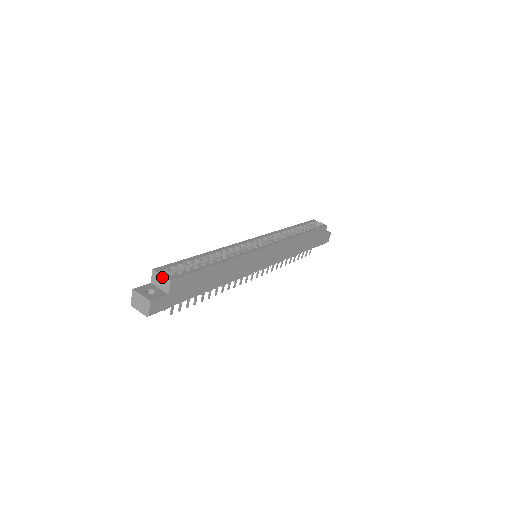
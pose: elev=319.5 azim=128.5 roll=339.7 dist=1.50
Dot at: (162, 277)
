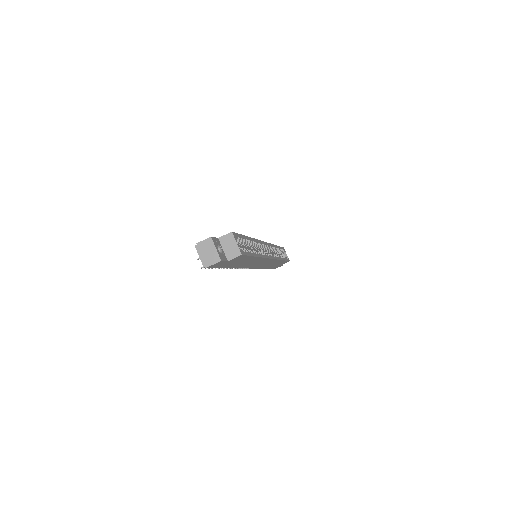
Dot at: (236, 245)
